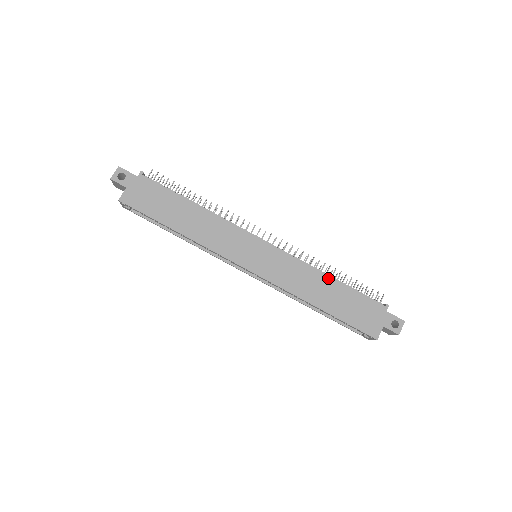
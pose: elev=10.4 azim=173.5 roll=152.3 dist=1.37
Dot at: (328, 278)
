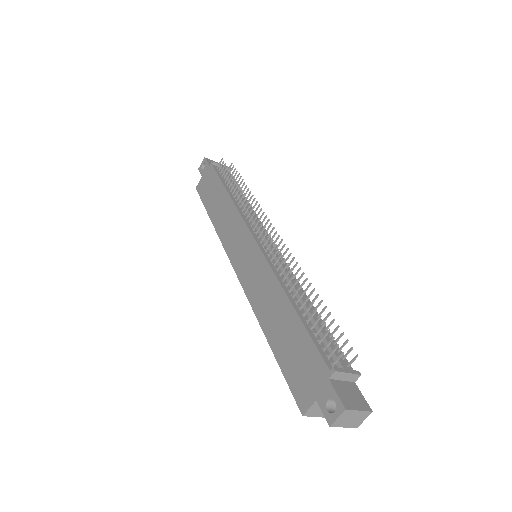
Dot at: (286, 300)
